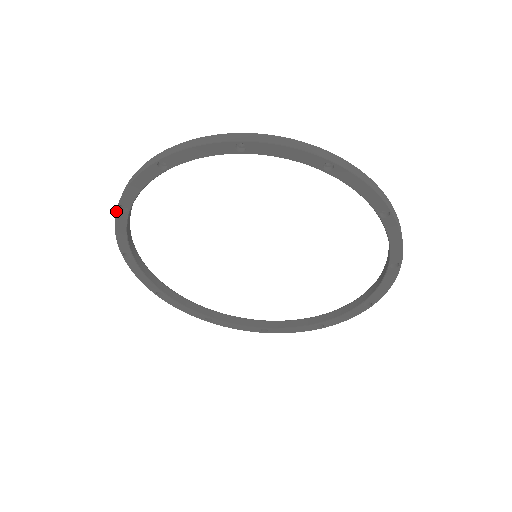
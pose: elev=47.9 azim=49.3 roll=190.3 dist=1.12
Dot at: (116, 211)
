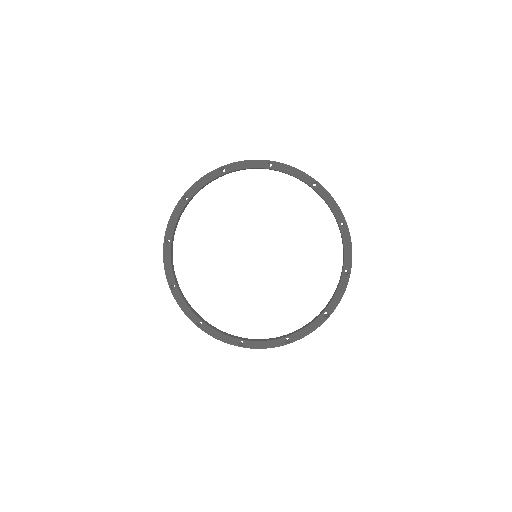
Dot at: (172, 293)
